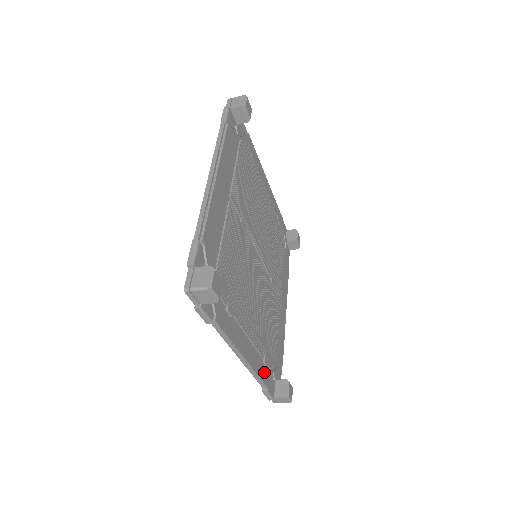
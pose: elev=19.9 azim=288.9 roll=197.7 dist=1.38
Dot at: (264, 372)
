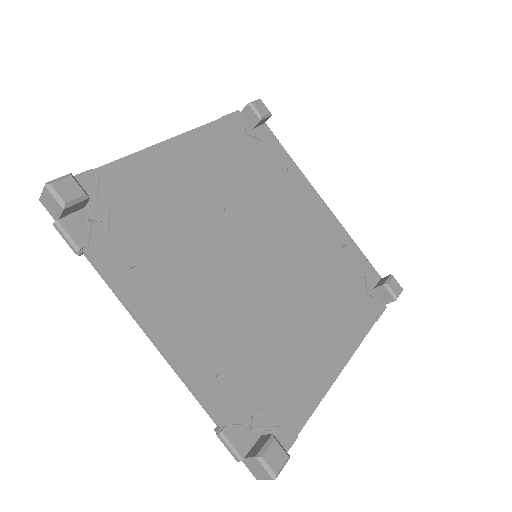
Dot at: (216, 395)
